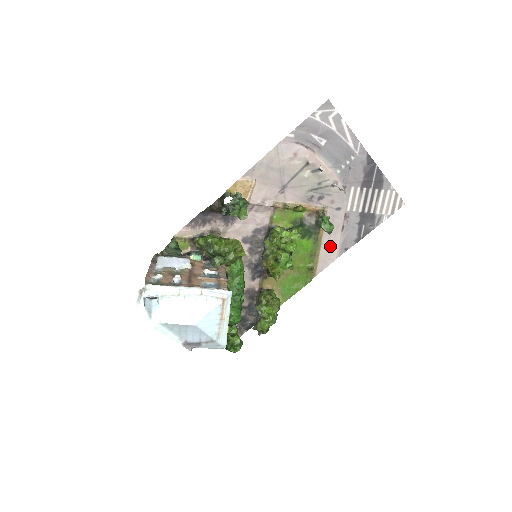
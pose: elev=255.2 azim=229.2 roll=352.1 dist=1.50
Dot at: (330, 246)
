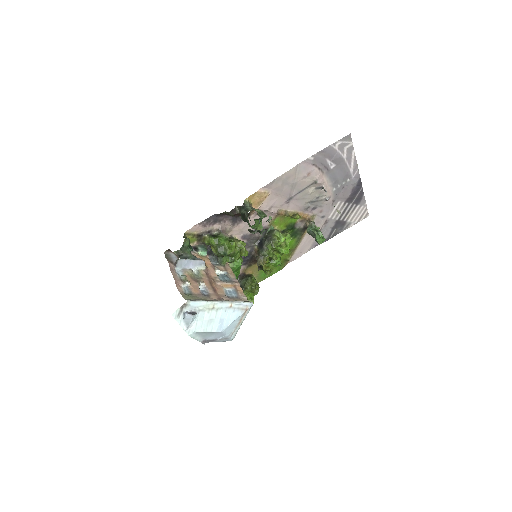
Dot at: (306, 243)
